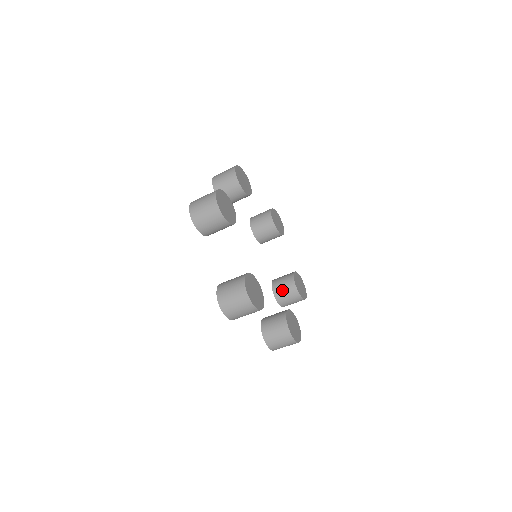
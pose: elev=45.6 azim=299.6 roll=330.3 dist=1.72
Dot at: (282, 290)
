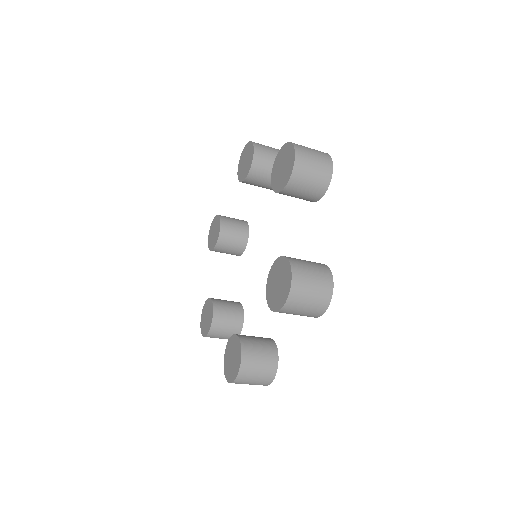
Dot at: (228, 247)
